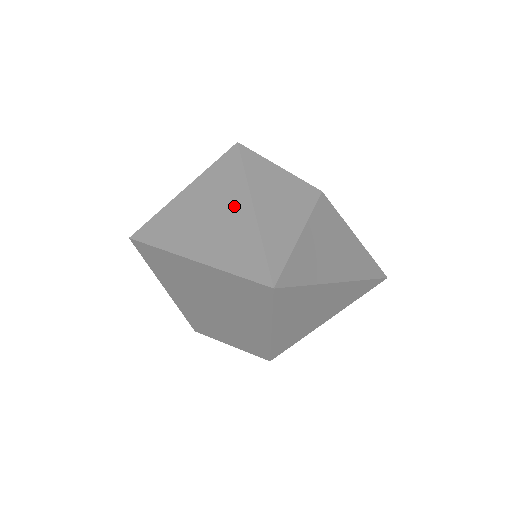
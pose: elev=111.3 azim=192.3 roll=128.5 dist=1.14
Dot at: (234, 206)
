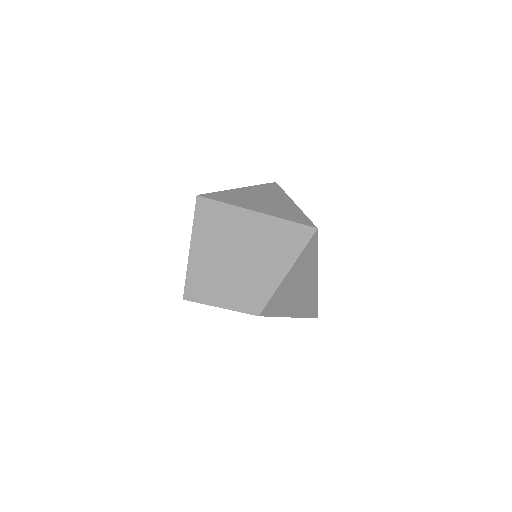
Dot at: (281, 200)
